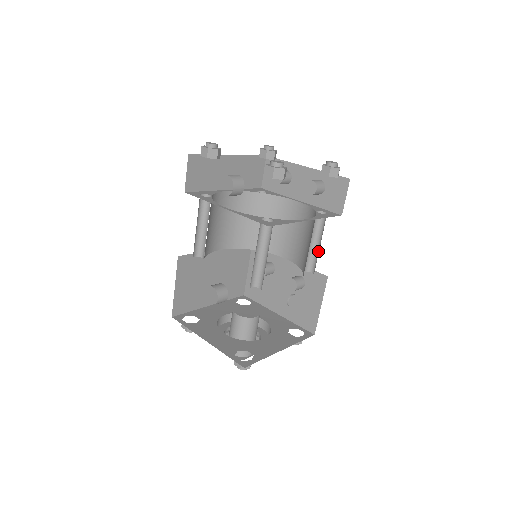
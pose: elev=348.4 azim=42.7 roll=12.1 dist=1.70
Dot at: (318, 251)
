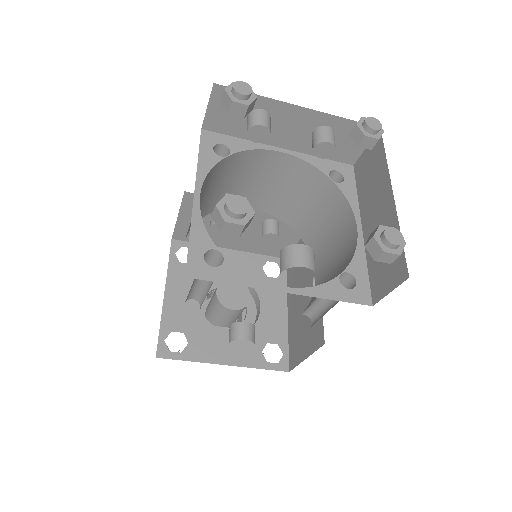
Dot at: occluded
